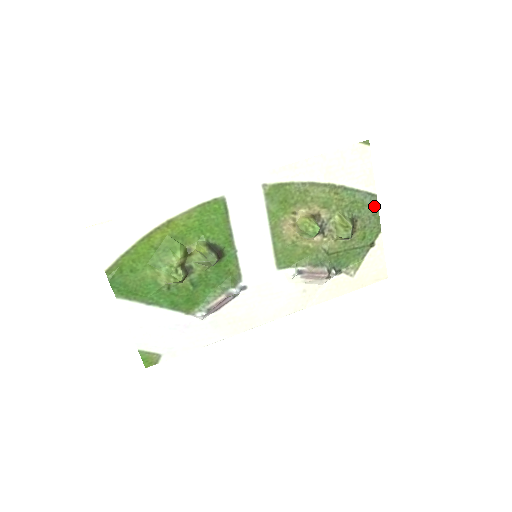
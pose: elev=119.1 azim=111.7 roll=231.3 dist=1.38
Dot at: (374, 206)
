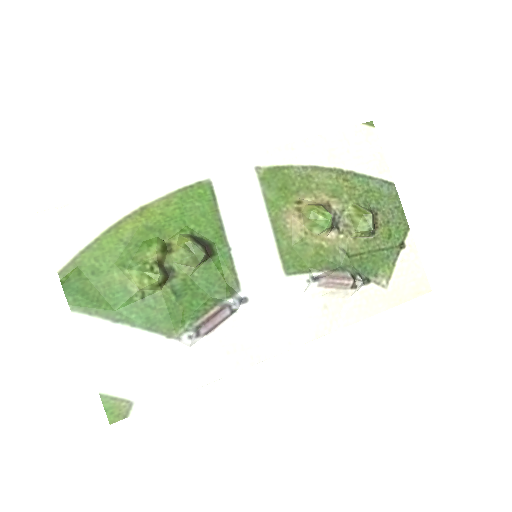
Dot at: (394, 197)
